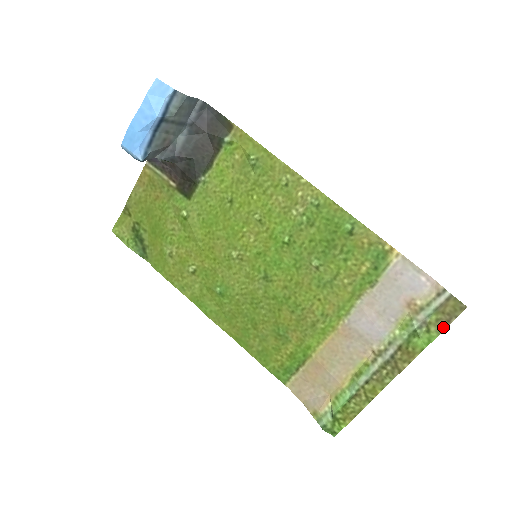
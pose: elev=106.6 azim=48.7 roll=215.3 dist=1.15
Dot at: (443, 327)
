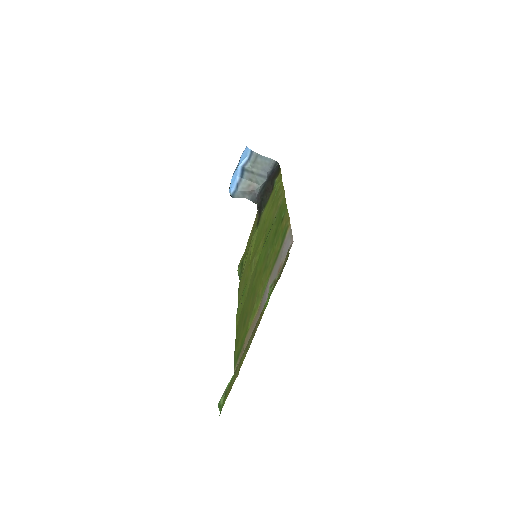
Dot at: (277, 281)
